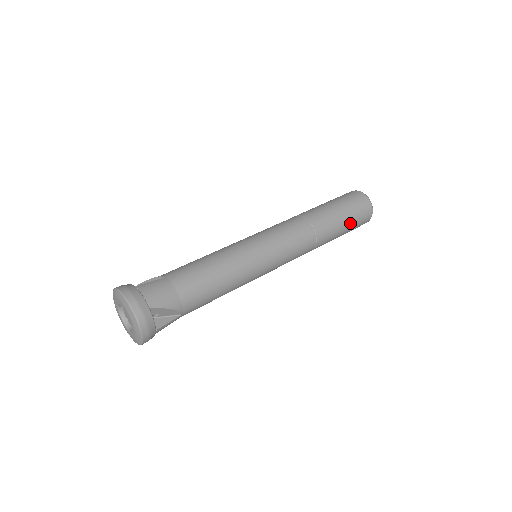
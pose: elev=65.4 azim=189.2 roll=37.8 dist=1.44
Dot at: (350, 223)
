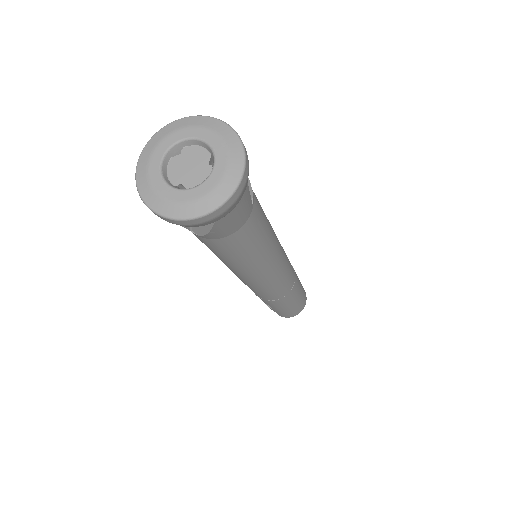
Dot at: occluded
